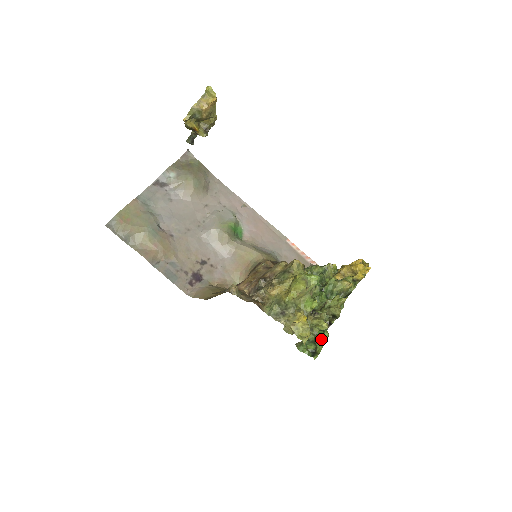
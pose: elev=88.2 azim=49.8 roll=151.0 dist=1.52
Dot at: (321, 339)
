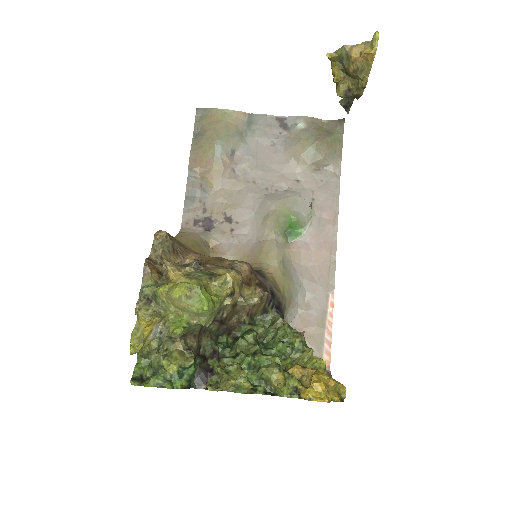
Dot at: (166, 379)
